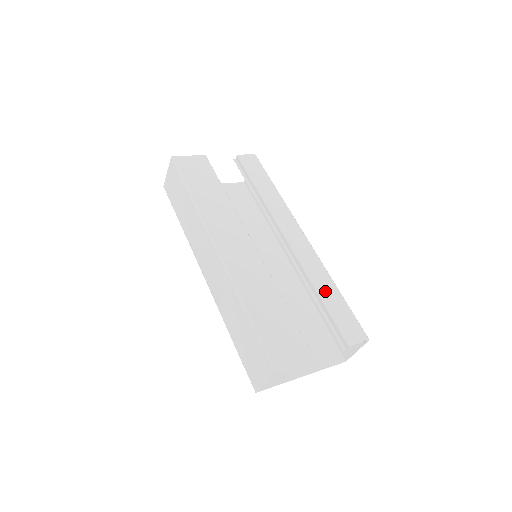
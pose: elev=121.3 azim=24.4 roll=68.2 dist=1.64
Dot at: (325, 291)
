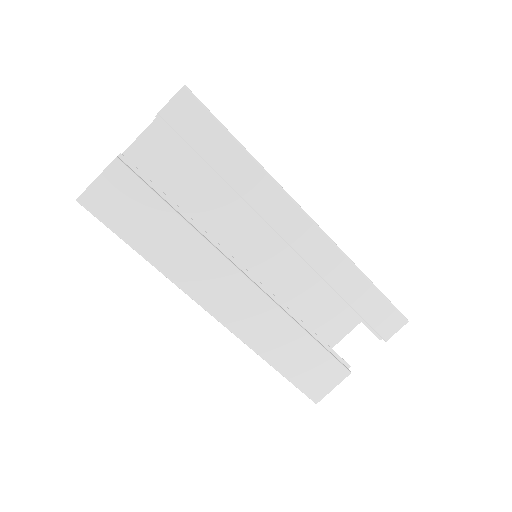
Dot at: (351, 292)
